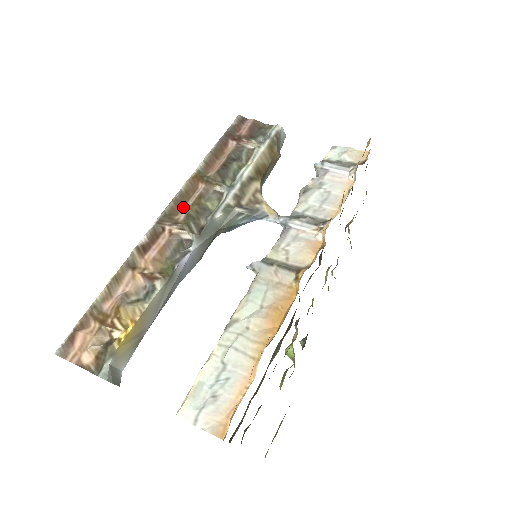
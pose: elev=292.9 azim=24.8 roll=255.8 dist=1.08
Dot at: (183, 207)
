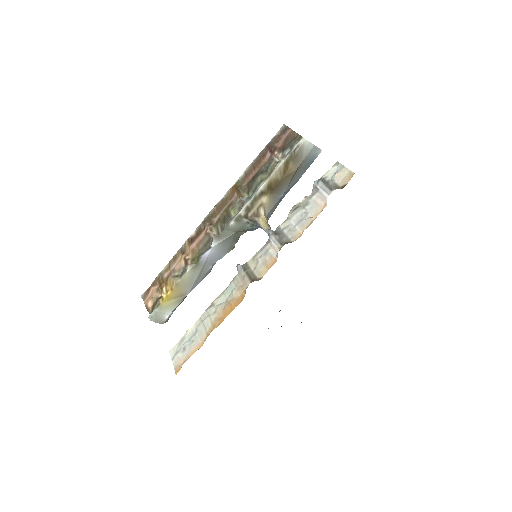
Dot at: (220, 211)
